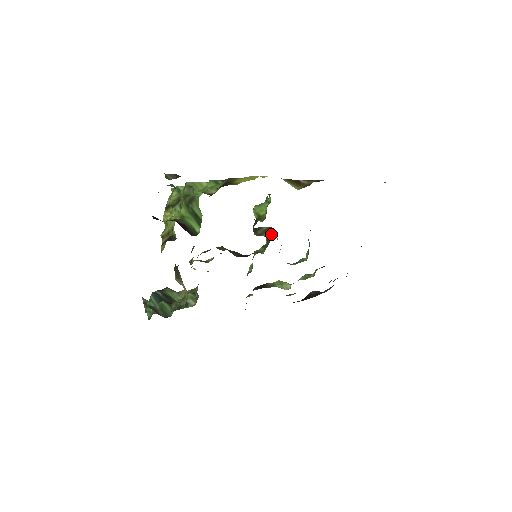
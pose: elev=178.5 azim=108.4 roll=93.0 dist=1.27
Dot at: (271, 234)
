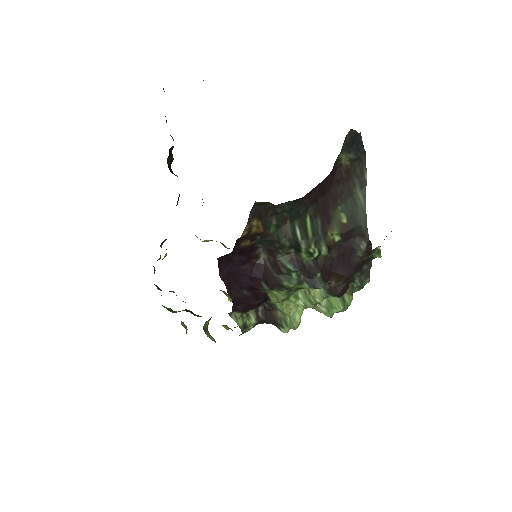
Dot at: occluded
